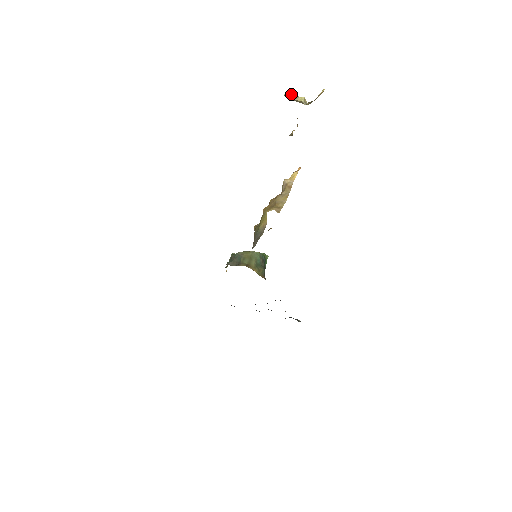
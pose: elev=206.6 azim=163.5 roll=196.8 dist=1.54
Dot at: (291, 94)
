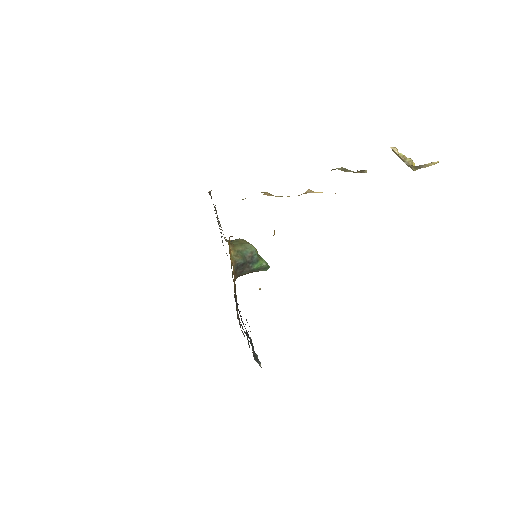
Dot at: (406, 157)
